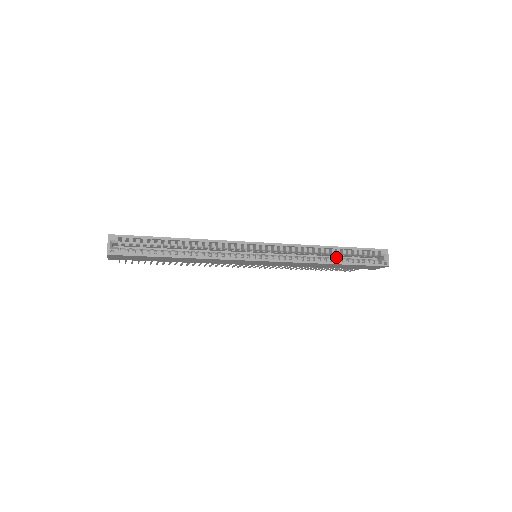
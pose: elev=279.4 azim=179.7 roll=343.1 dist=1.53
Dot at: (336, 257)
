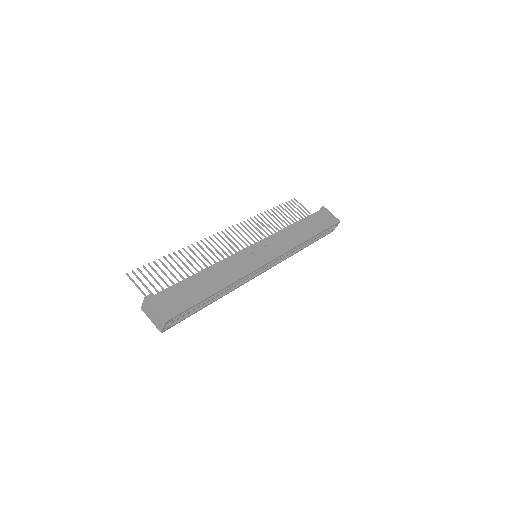
Dot at: occluded
